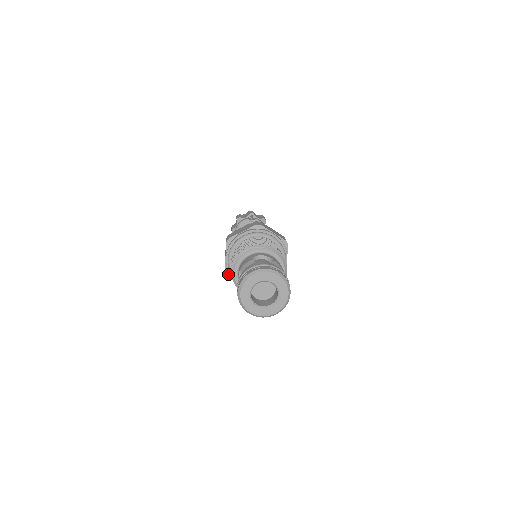
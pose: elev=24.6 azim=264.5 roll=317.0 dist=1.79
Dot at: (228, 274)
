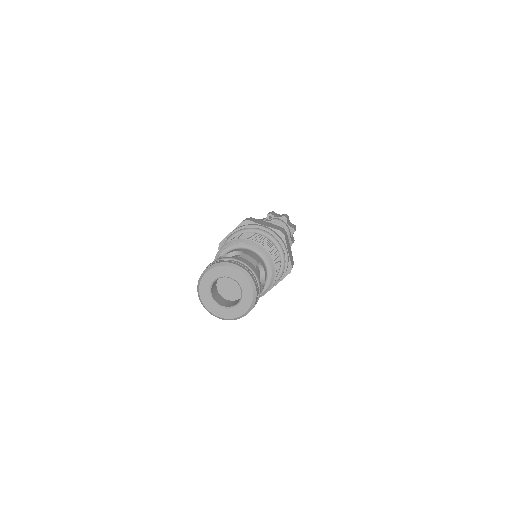
Dot at: occluded
